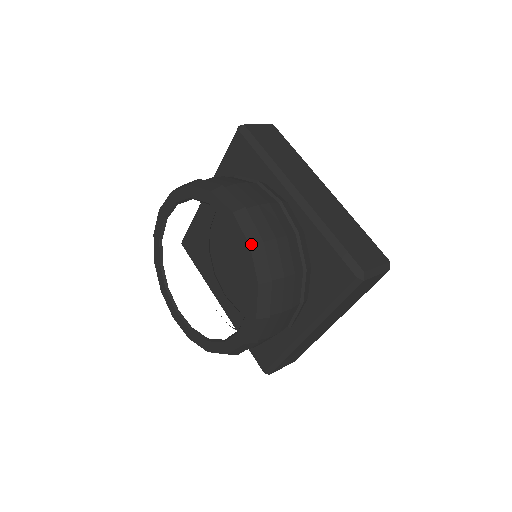
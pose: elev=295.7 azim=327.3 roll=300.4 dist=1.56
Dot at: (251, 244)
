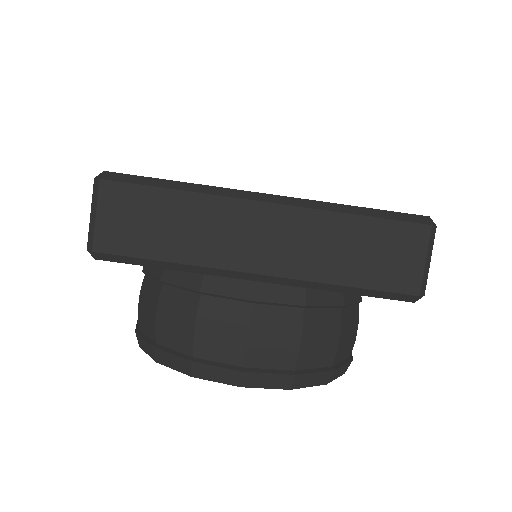
Dot at: (289, 388)
